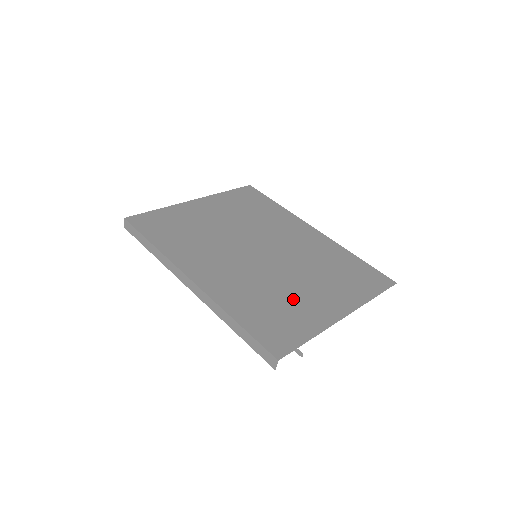
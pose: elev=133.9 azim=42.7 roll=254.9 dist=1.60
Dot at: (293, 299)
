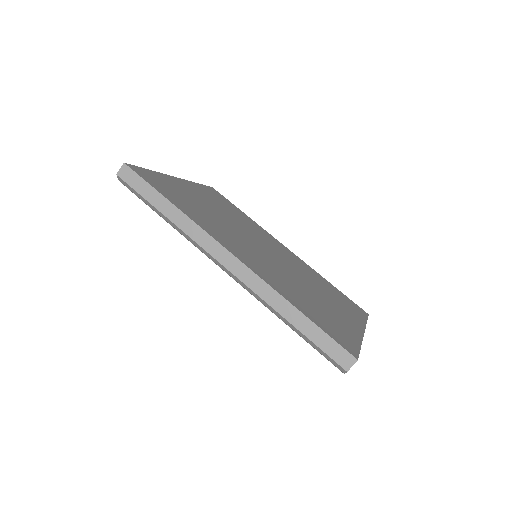
Dot at: (322, 304)
